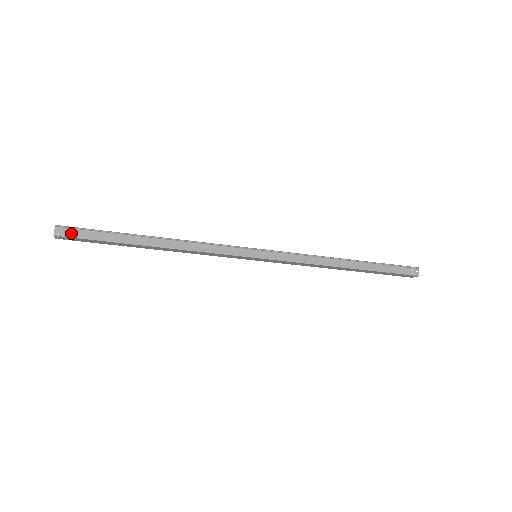
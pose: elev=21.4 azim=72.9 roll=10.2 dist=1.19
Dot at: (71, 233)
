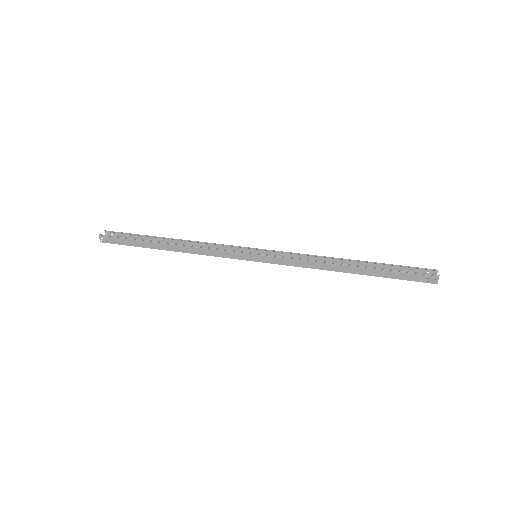
Dot at: (110, 240)
